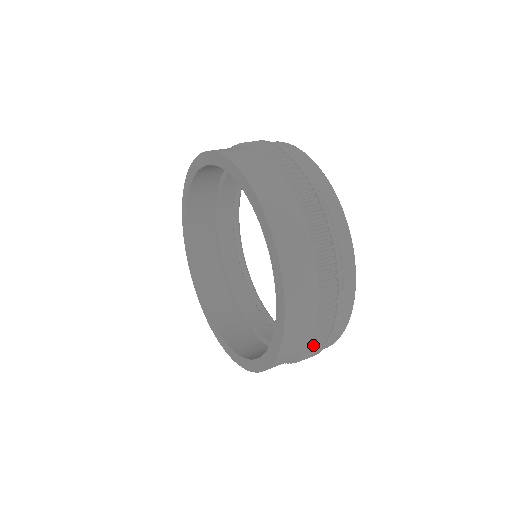
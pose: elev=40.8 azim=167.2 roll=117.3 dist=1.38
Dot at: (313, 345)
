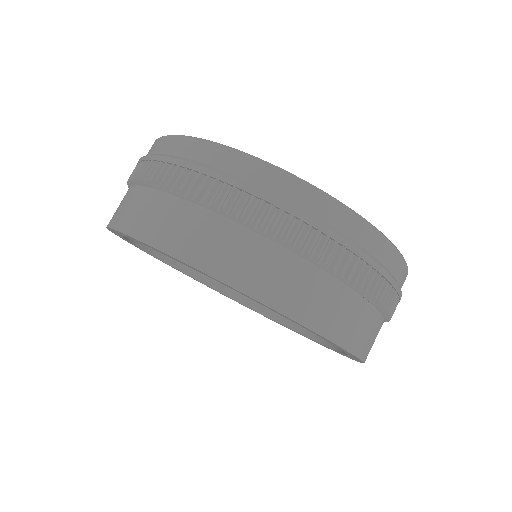
Dot at: occluded
